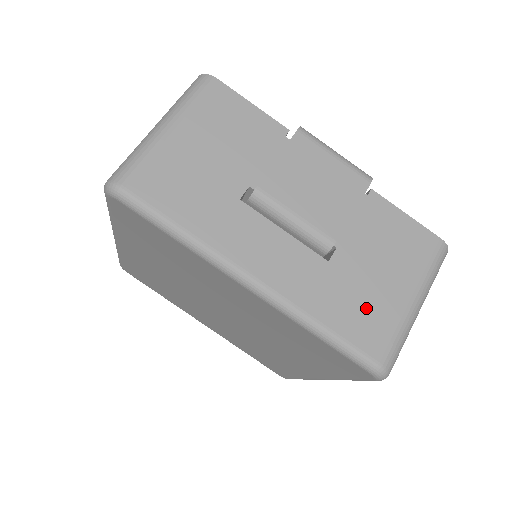
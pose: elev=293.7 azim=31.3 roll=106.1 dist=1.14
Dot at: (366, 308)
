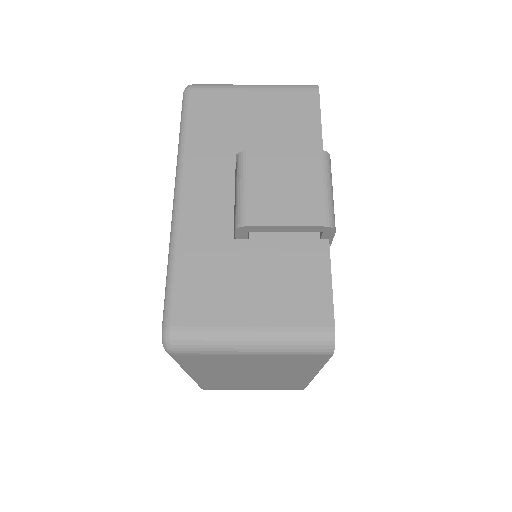
Dot at: (214, 290)
